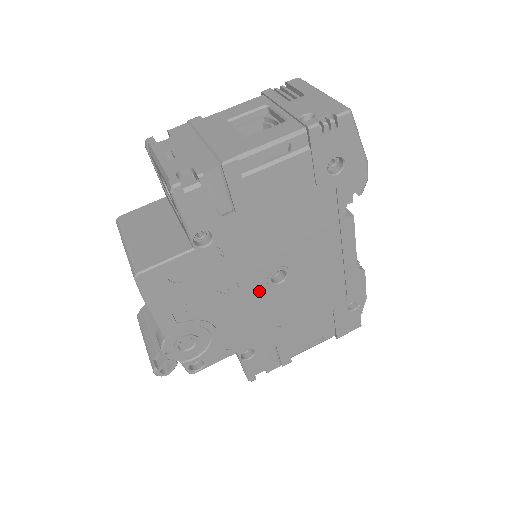
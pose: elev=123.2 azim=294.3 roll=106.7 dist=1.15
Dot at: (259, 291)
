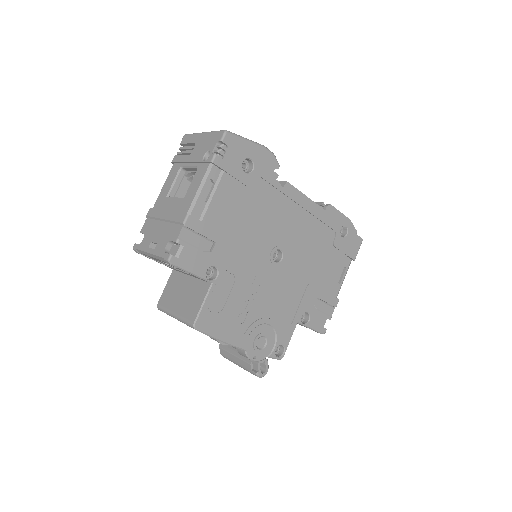
Dot at: (274, 274)
